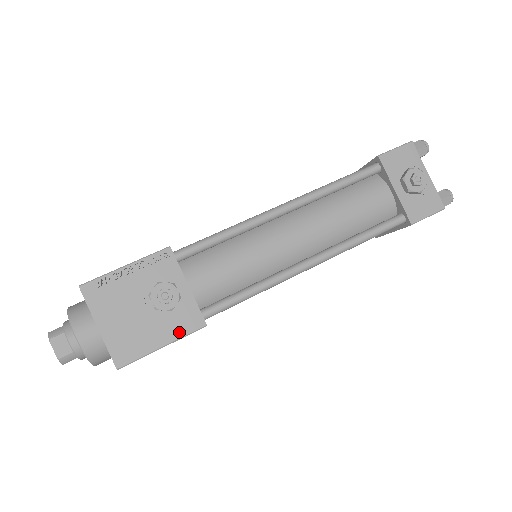
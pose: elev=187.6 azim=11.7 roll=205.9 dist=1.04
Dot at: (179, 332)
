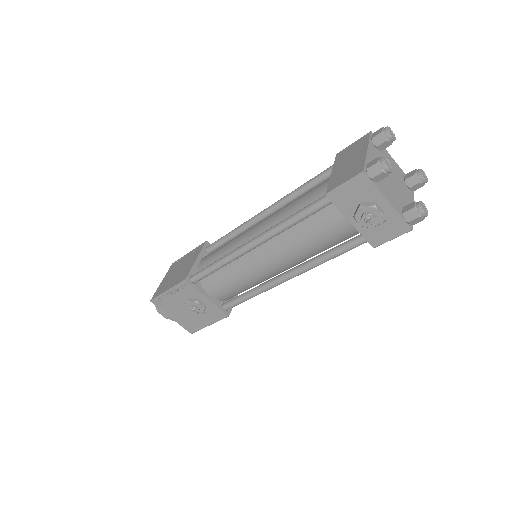
Dot at: (214, 320)
